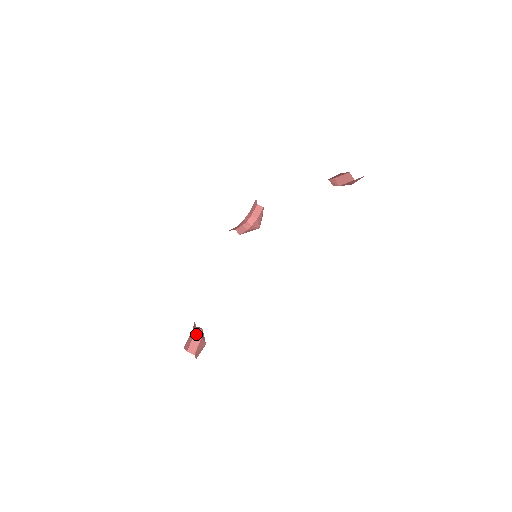
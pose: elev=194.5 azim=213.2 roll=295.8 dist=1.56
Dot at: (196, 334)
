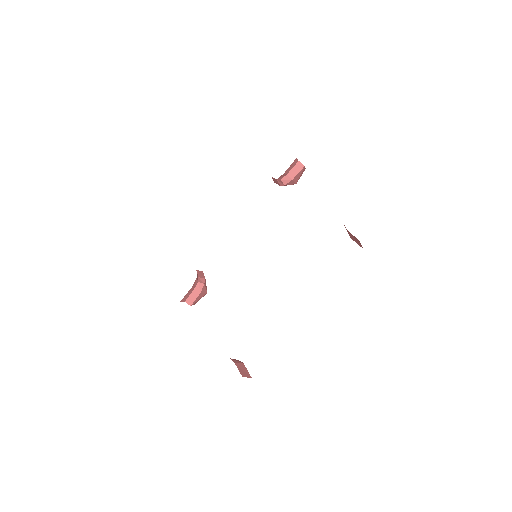
Dot at: (196, 288)
